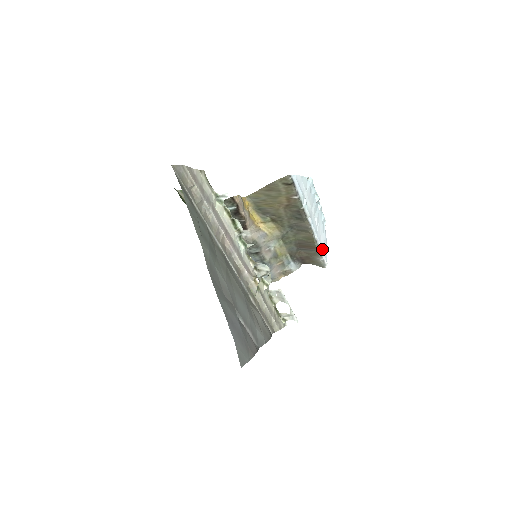
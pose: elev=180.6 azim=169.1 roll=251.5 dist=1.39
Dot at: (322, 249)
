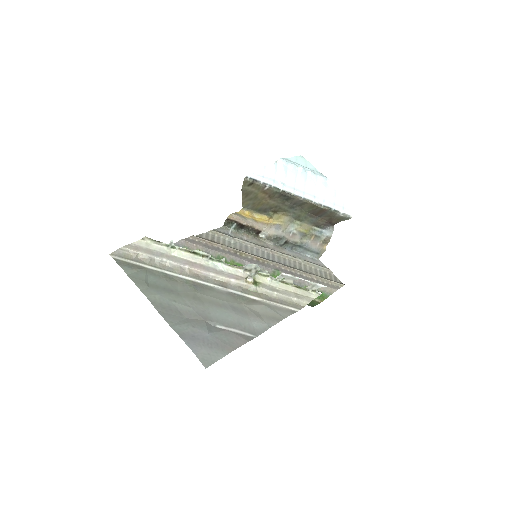
Dot at: (334, 206)
